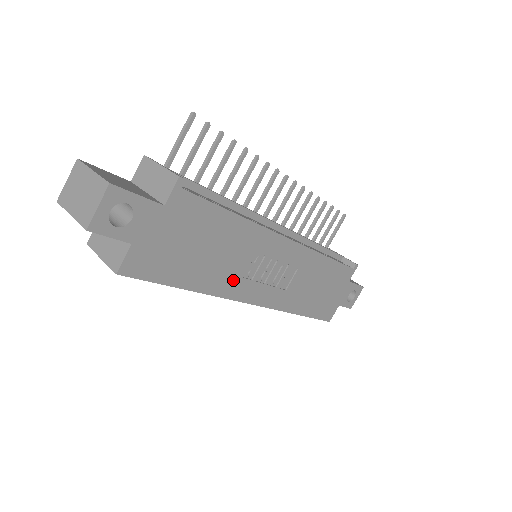
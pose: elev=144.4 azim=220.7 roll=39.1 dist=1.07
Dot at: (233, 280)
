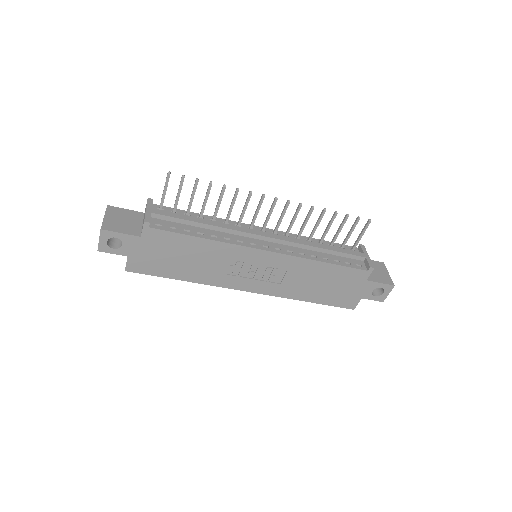
Dot at: (219, 276)
